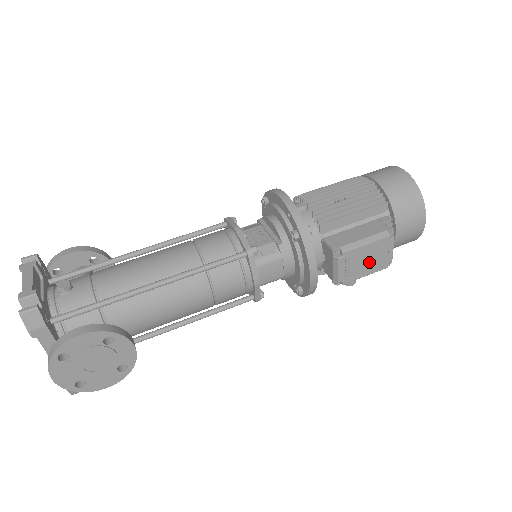
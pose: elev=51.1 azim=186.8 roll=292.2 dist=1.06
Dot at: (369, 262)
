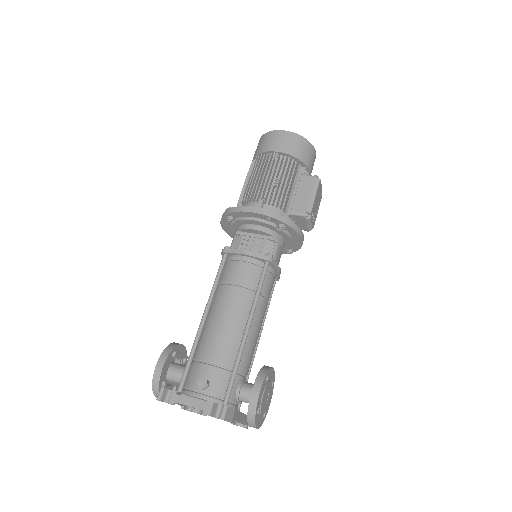
Dot at: (317, 204)
